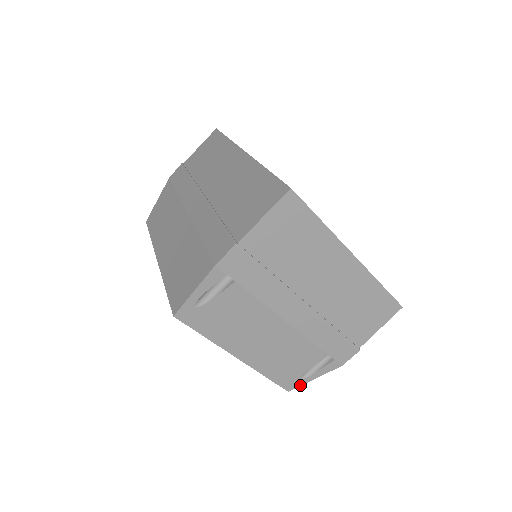
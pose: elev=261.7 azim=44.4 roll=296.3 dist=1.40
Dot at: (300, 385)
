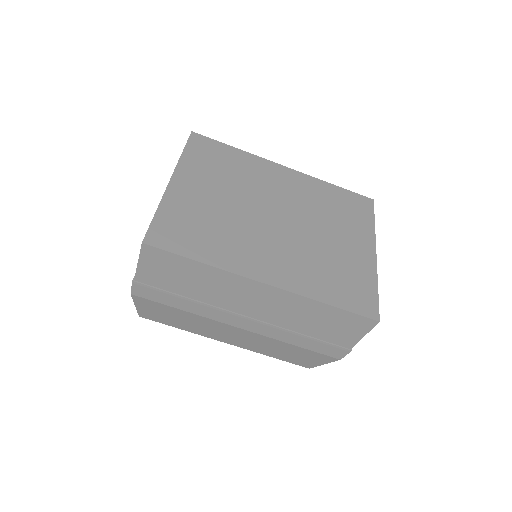
Dot at: occluded
